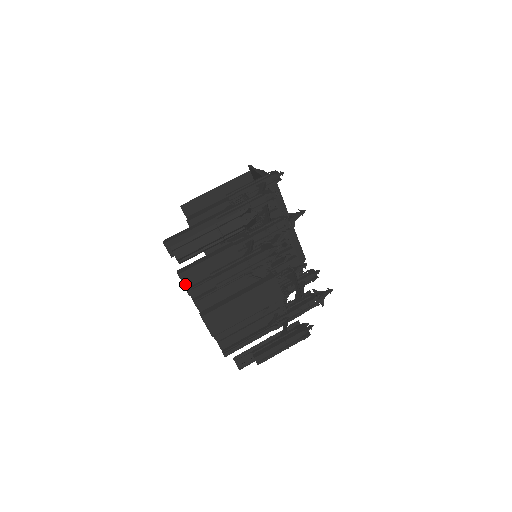
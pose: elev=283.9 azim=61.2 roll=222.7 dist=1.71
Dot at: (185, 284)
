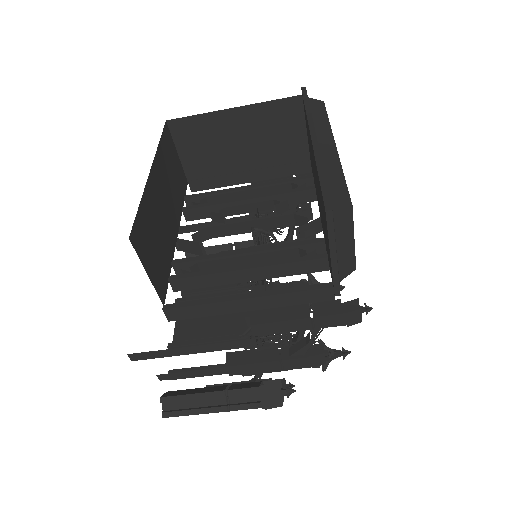
Dot at: occluded
